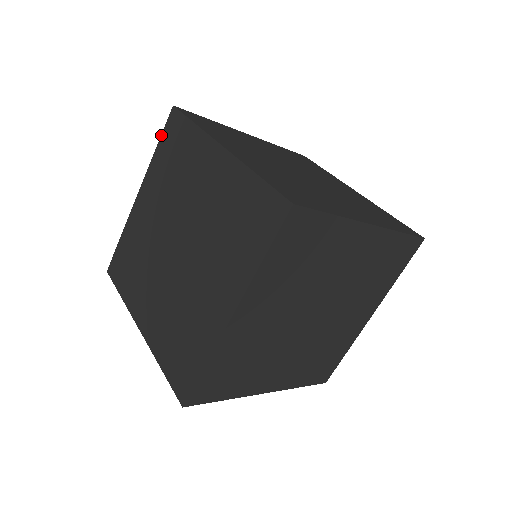
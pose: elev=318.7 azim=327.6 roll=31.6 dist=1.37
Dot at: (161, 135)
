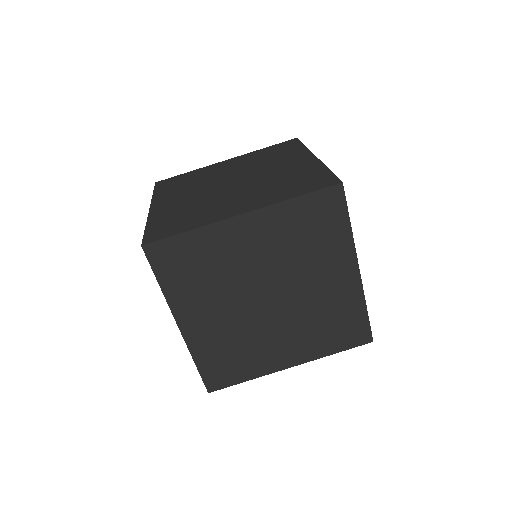
Dot at: occluded
